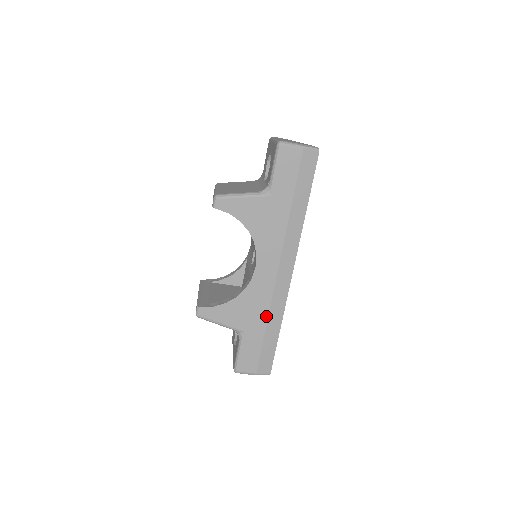
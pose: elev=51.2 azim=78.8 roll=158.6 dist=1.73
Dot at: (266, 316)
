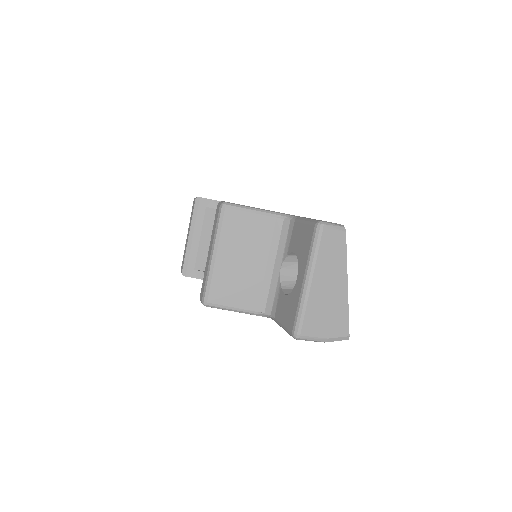
Dot at: occluded
